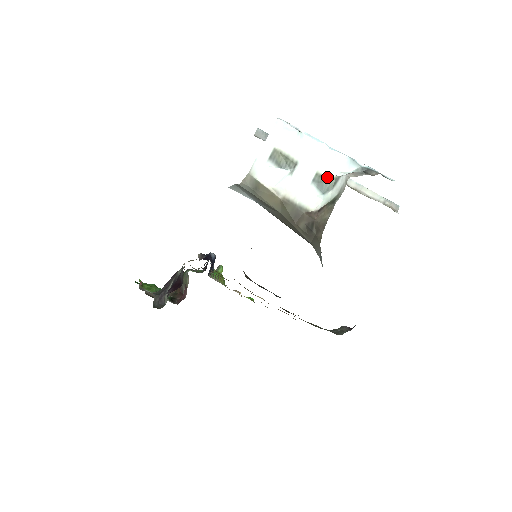
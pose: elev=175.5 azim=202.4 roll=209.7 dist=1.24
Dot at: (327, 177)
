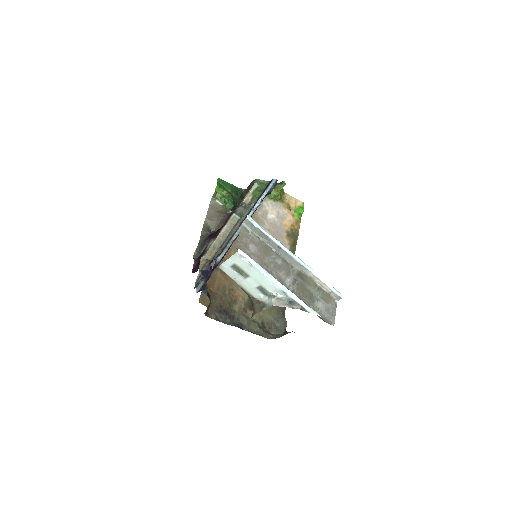
Dot at: (267, 290)
